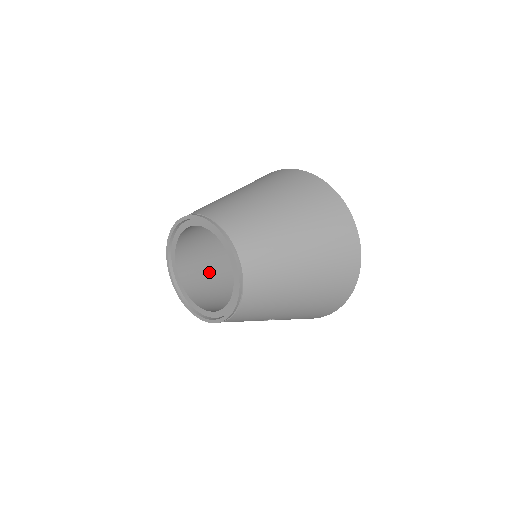
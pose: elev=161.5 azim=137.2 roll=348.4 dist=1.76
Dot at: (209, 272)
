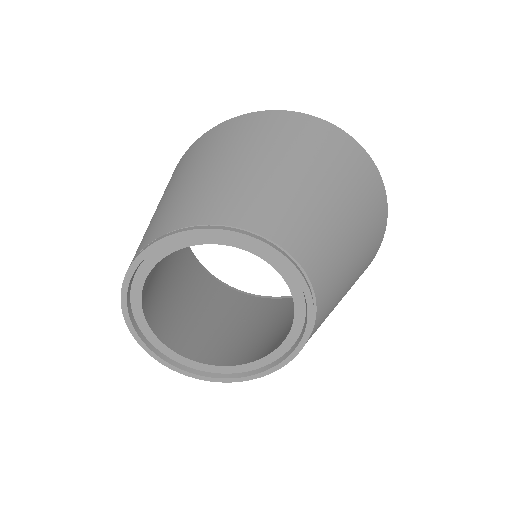
Dot at: (169, 294)
